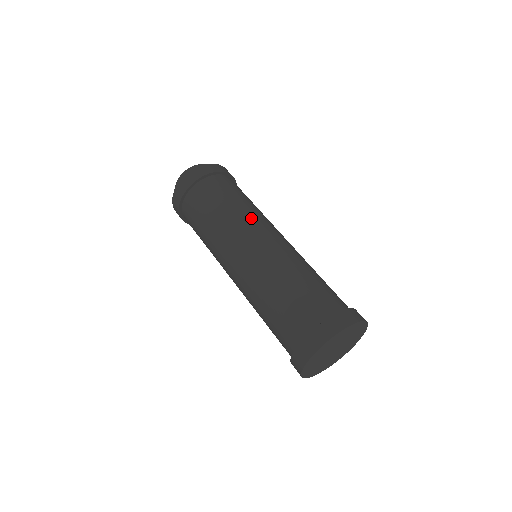
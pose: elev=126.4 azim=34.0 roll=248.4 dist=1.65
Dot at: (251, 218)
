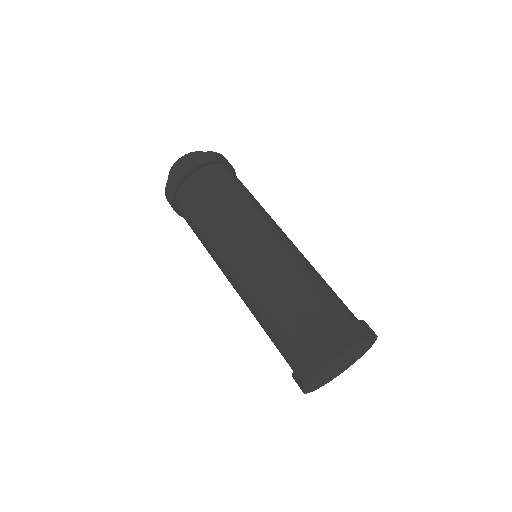
Dot at: (258, 214)
